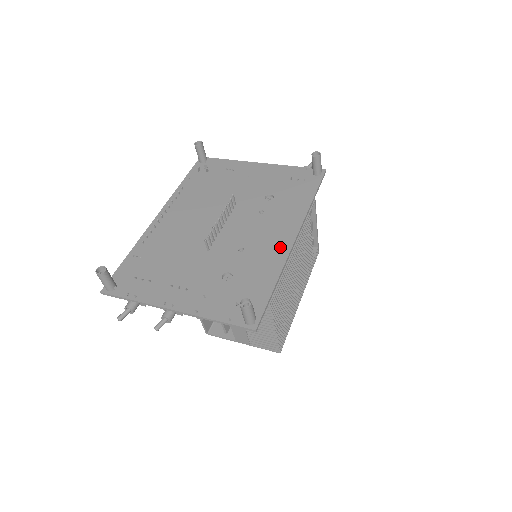
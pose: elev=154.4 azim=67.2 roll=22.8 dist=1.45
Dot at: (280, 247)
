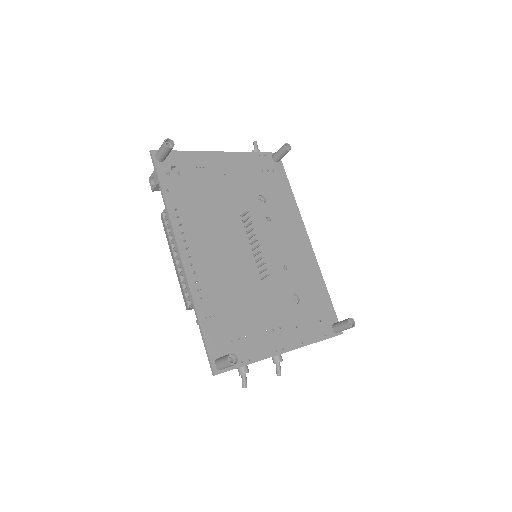
Dot at: (307, 253)
